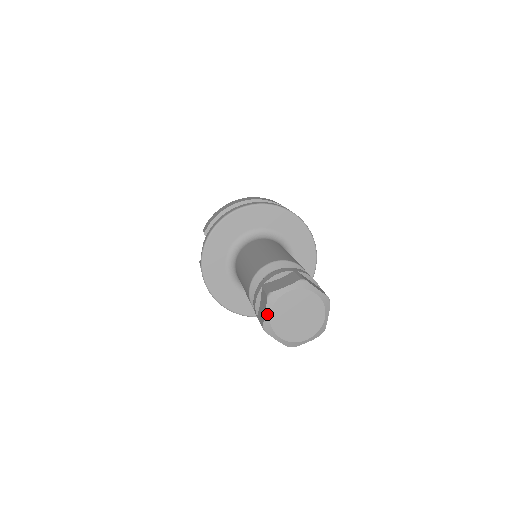
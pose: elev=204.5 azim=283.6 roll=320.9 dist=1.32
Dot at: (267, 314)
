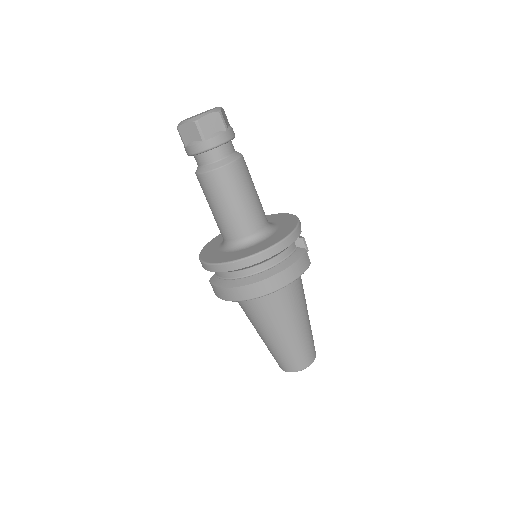
Dot at: occluded
